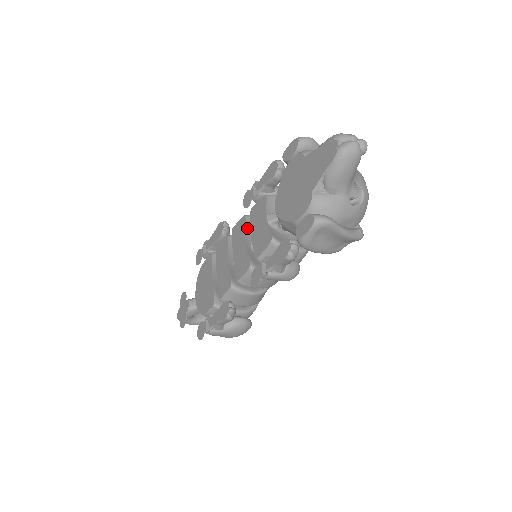
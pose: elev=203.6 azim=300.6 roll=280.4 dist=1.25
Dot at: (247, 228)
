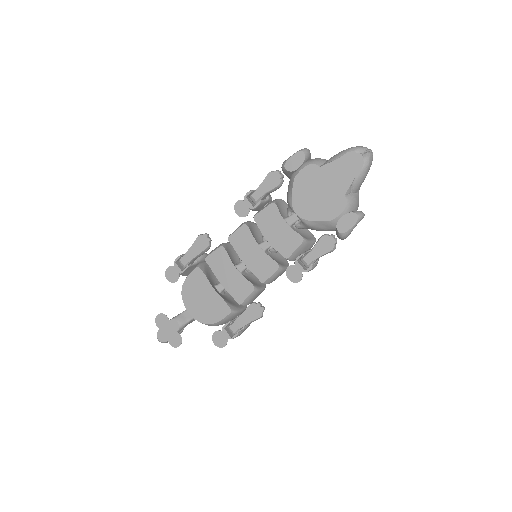
Dot at: (252, 235)
